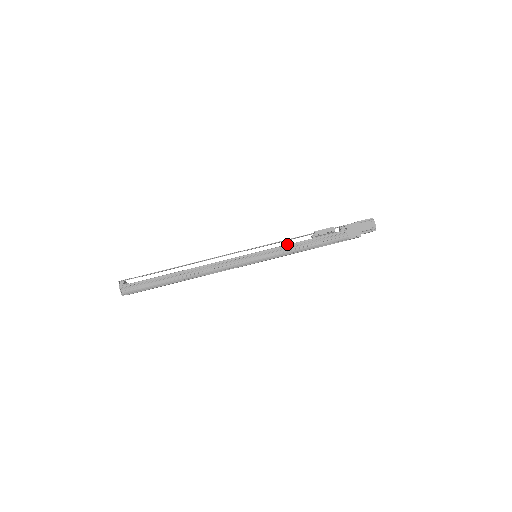
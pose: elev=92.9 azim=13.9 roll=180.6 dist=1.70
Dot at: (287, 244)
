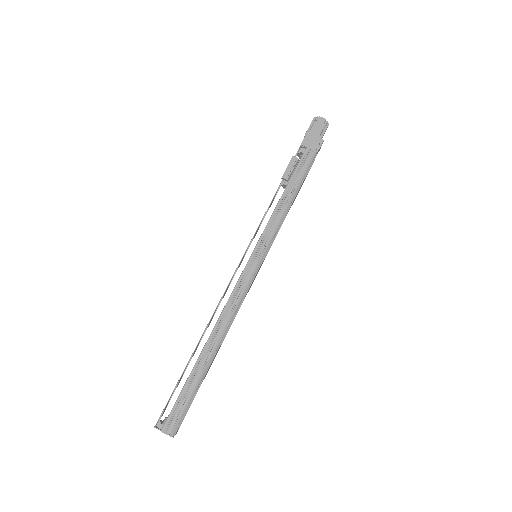
Dot at: occluded
